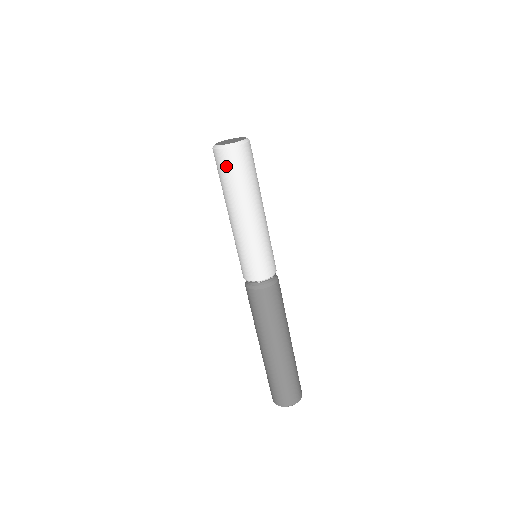
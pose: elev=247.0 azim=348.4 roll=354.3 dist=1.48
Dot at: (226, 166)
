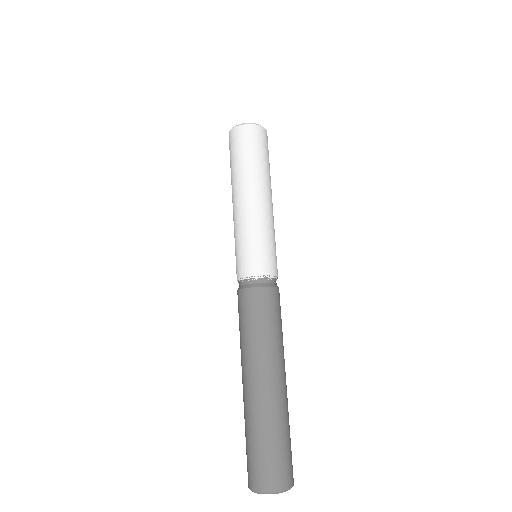
Dot at: (241, 142)
